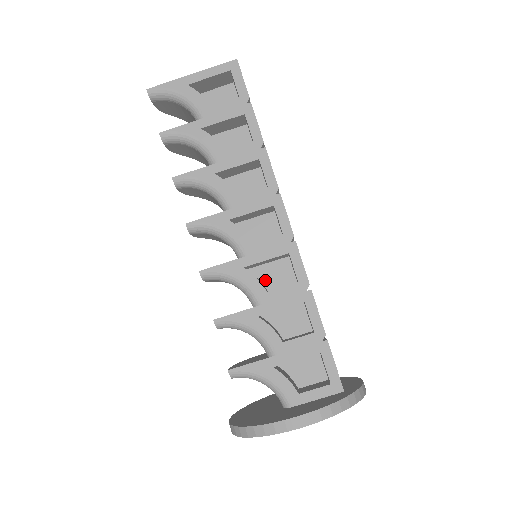
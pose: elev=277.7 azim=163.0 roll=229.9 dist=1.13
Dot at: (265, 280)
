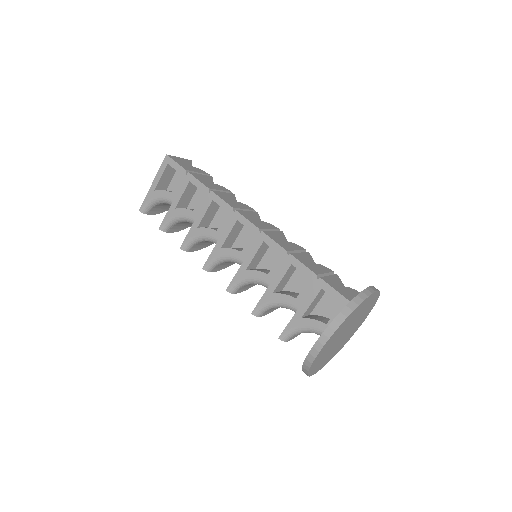
Dot at: (269, 267)
